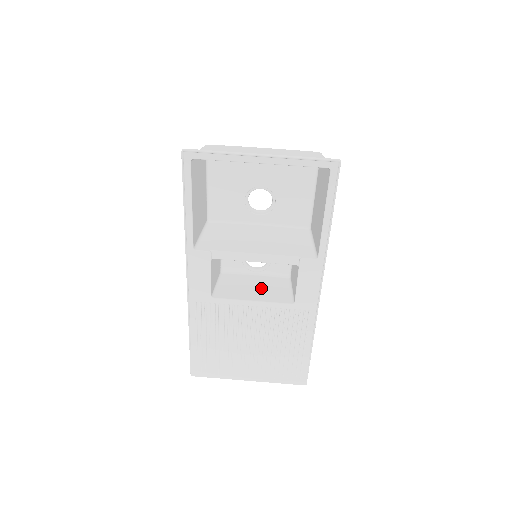
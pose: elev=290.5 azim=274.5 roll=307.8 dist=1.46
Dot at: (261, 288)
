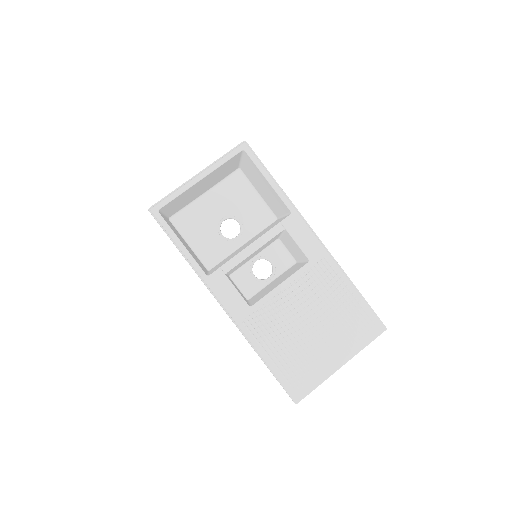
Dot at: (281, 279)
